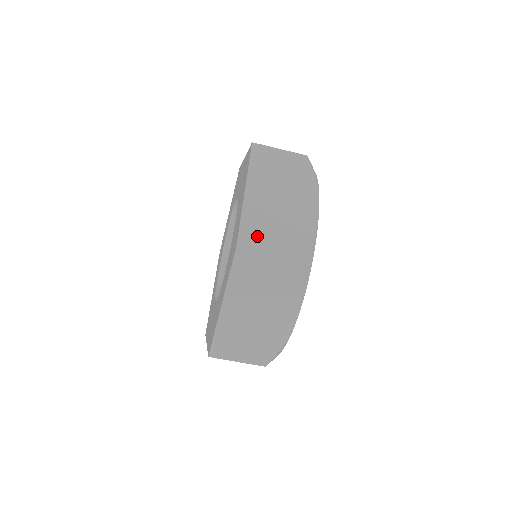
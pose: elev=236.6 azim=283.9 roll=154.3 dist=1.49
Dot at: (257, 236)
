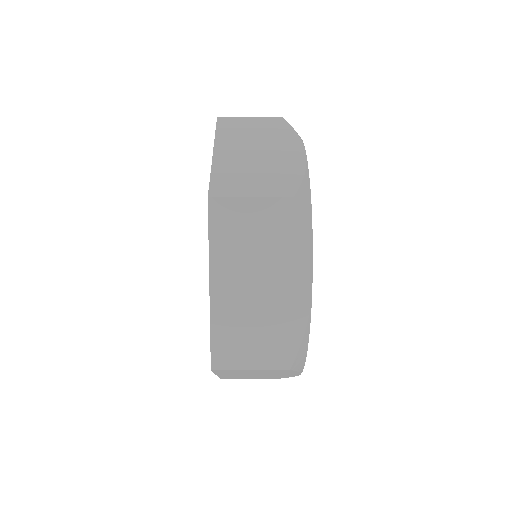
Dot at: (233, 350)
